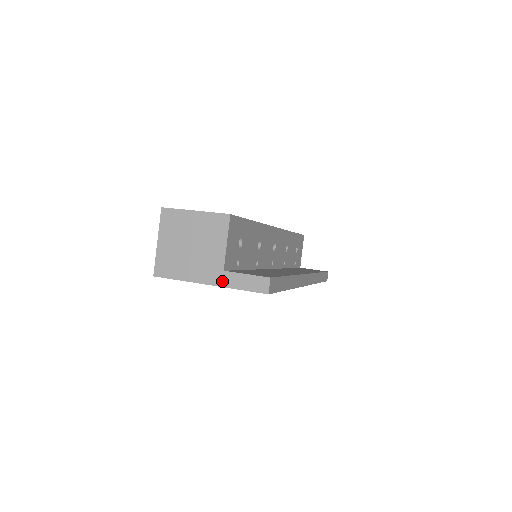
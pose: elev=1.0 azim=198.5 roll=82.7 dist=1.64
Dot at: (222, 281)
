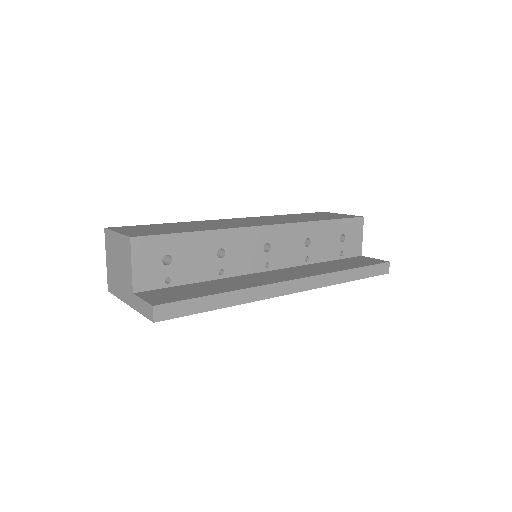
Dot at: (133, 303)
